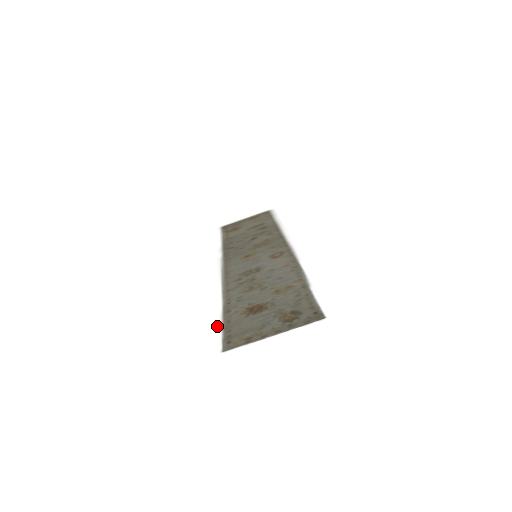
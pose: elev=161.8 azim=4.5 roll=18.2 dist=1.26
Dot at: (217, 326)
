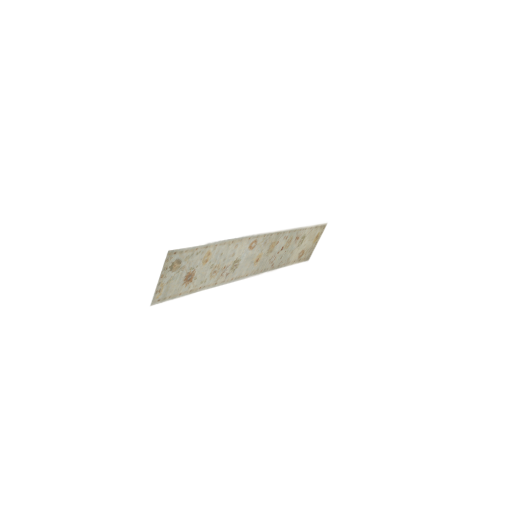
Dot at: (177, 300)
